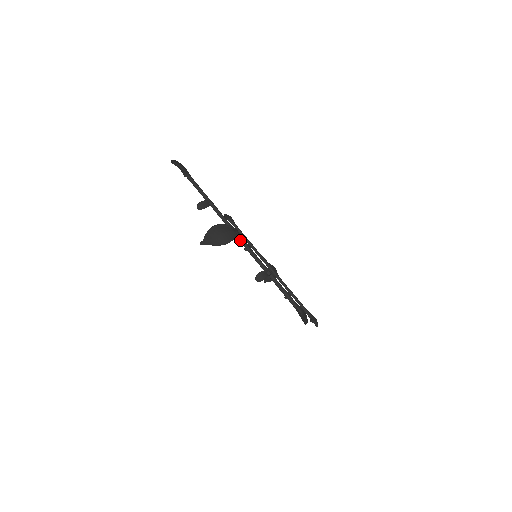
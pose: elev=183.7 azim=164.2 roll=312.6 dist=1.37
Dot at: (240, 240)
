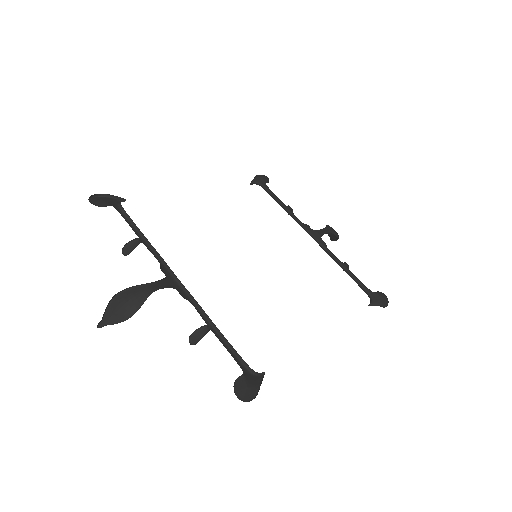
Dot at: (179, 282)
